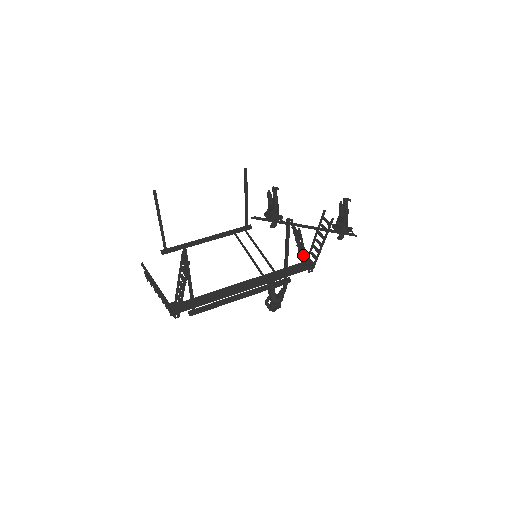
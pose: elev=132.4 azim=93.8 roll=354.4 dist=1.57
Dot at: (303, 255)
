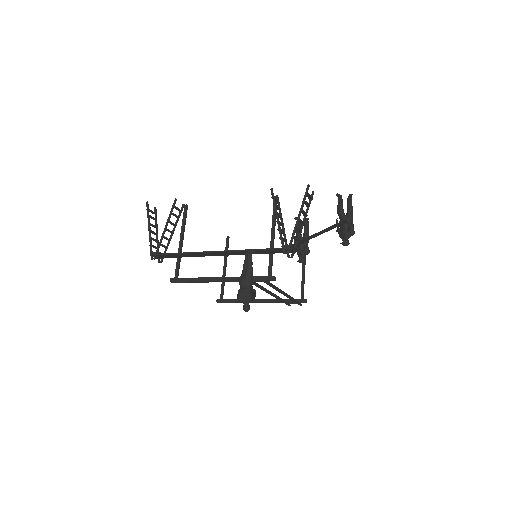
Dot at: (280, 230)
